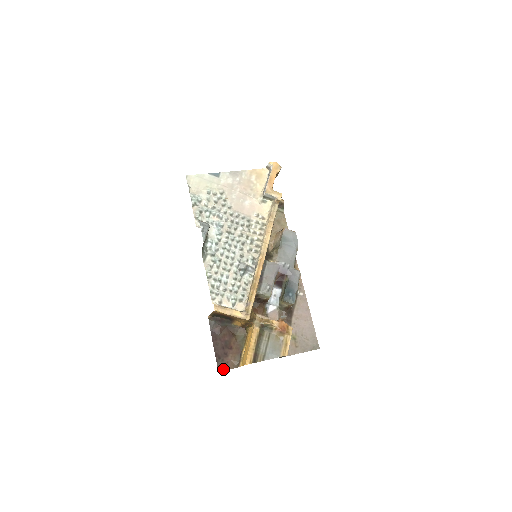
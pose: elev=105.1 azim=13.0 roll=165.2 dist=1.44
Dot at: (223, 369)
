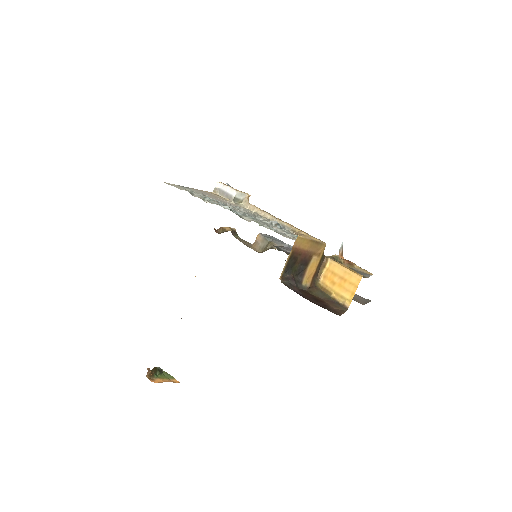
Dot at: (339, 314)
